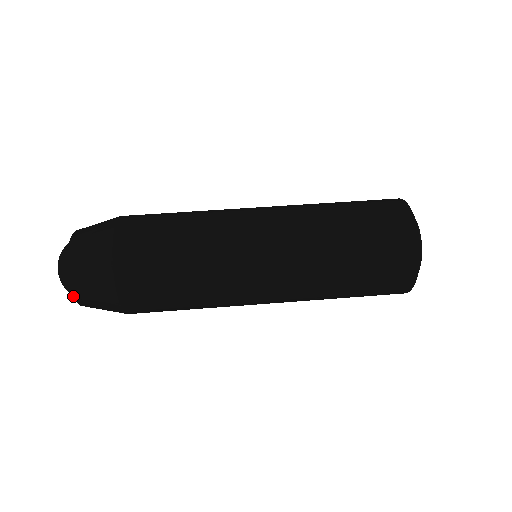
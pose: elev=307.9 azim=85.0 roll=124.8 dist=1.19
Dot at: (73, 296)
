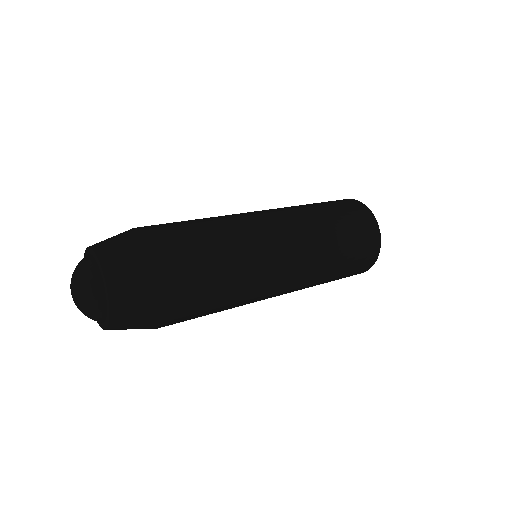
Dot at: (100, 266)
